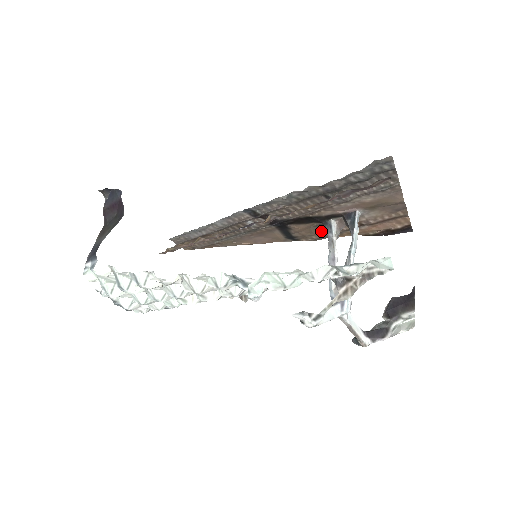
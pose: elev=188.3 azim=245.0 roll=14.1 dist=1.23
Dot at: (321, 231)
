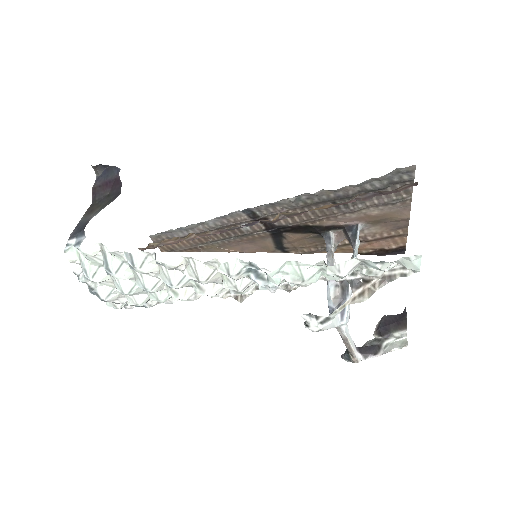
Dot at: (315, 244)
